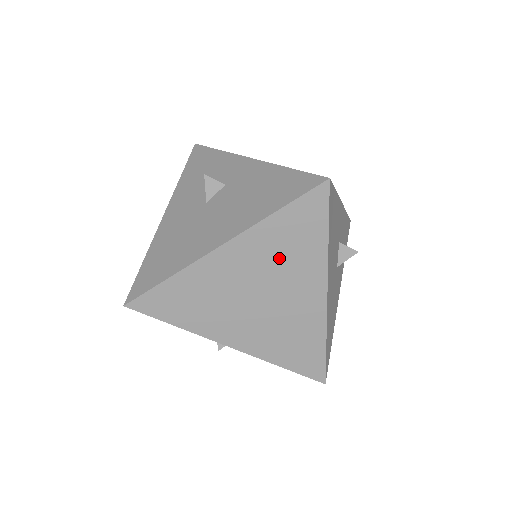
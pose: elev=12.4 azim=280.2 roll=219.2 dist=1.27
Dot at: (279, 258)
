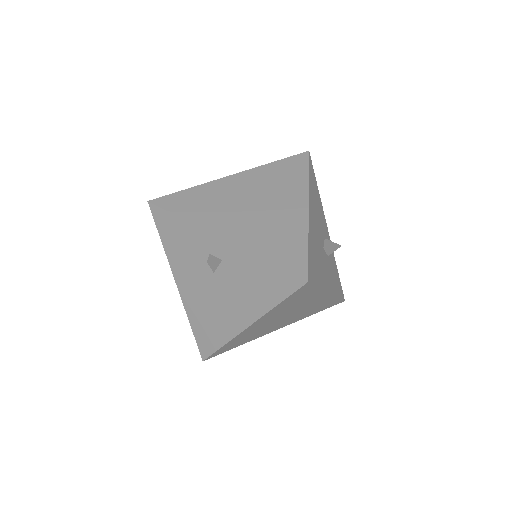
Dot at: (272, 184)
